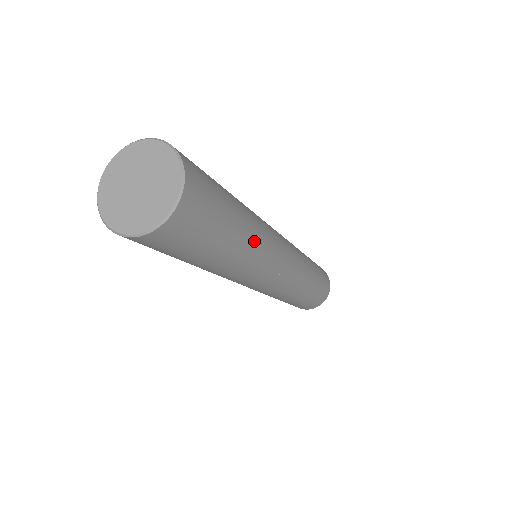
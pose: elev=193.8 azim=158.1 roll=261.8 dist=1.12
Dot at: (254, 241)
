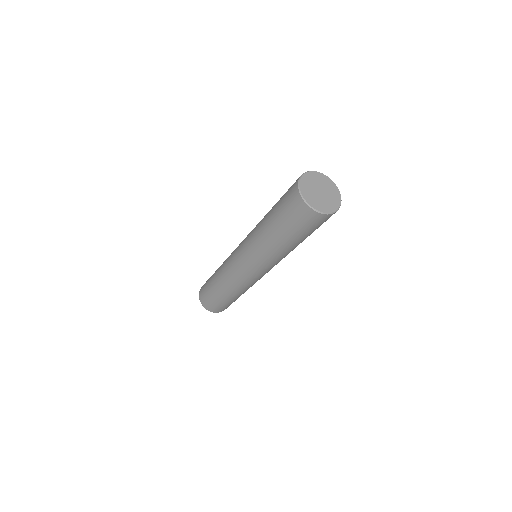
Dot at: (287, 252)
